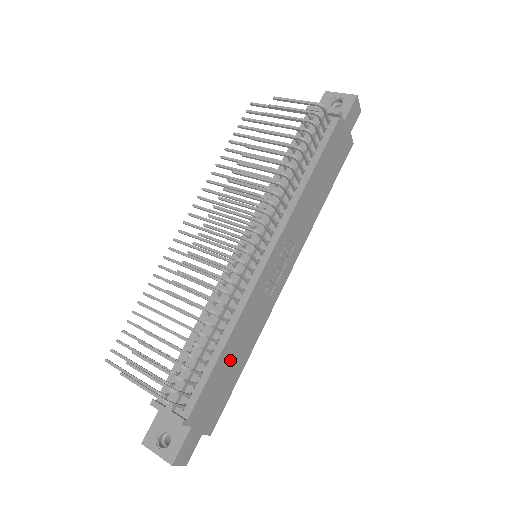
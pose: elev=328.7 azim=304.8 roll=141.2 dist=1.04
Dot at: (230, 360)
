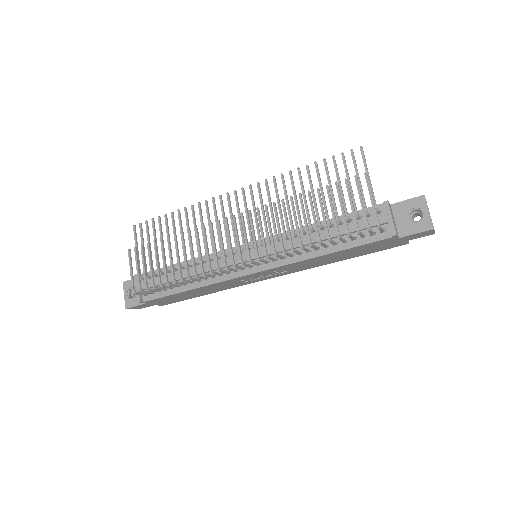
Dot at: (191, 293)
